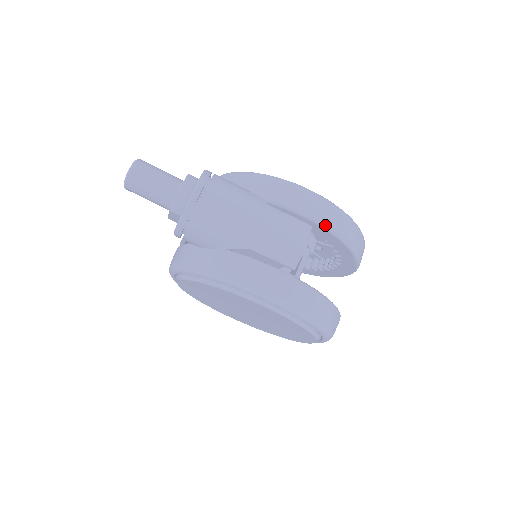
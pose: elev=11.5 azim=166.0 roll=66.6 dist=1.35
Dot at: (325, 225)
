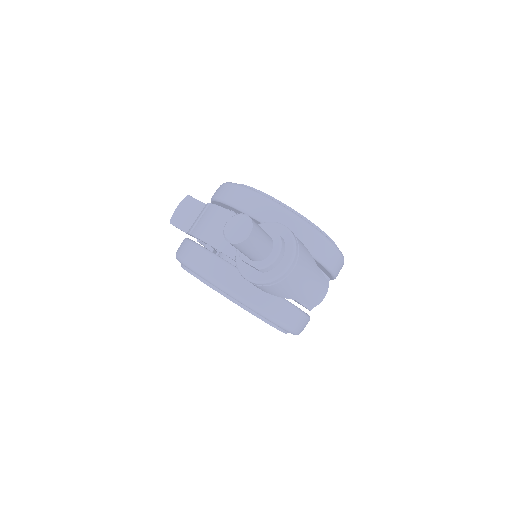
Dot at: (335, 276)
